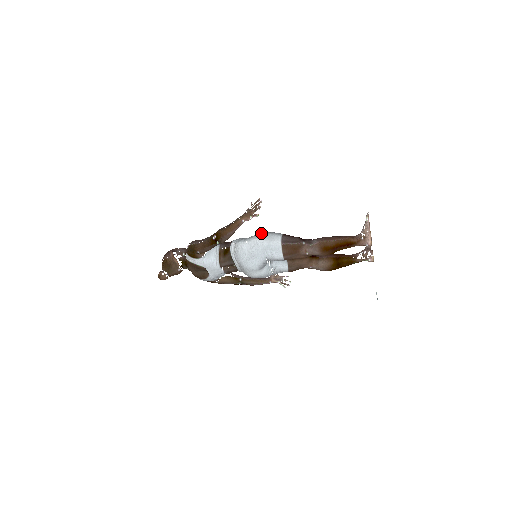
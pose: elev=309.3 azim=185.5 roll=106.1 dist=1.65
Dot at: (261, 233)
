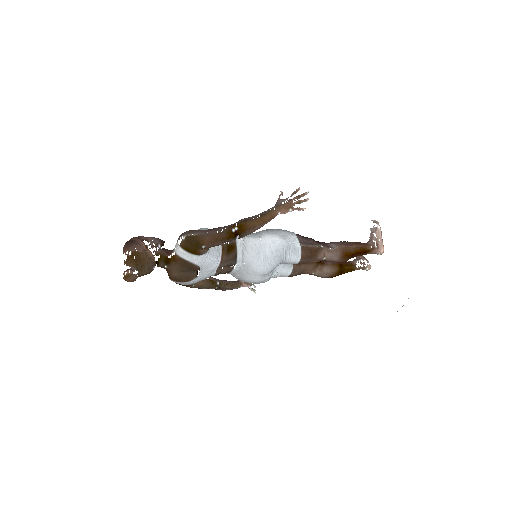
Dot at: (271, 229)
